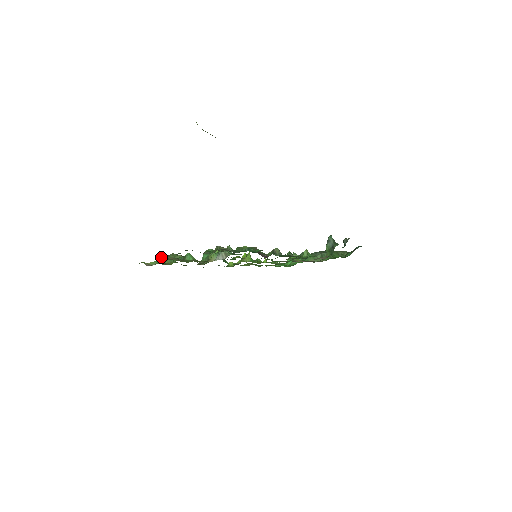
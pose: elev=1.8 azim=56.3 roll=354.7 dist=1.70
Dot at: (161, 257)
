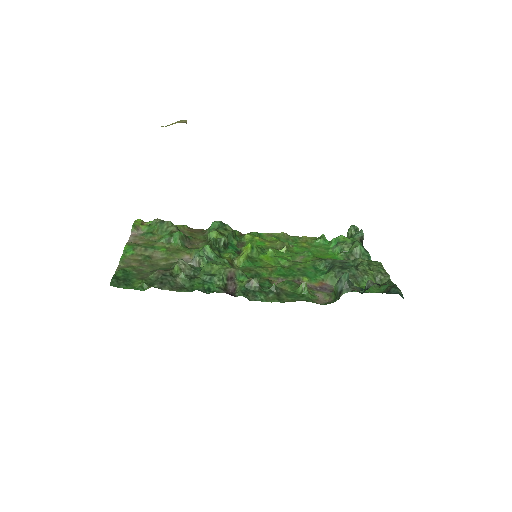
Dot at: (156, 221)
